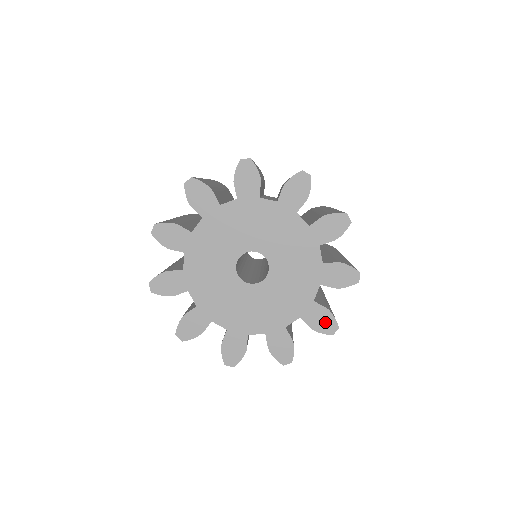
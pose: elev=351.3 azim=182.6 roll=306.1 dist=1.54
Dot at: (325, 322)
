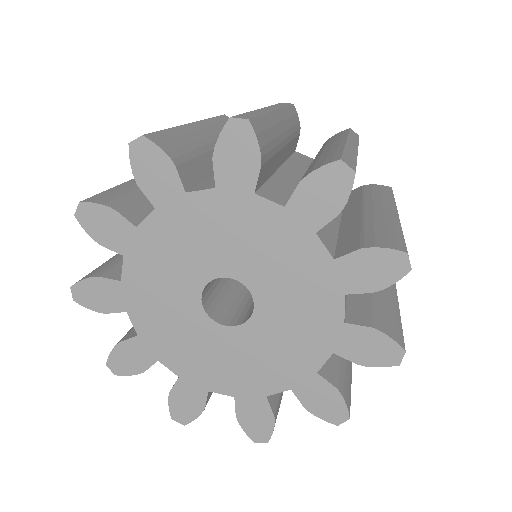
Dot at: (377, 349)
